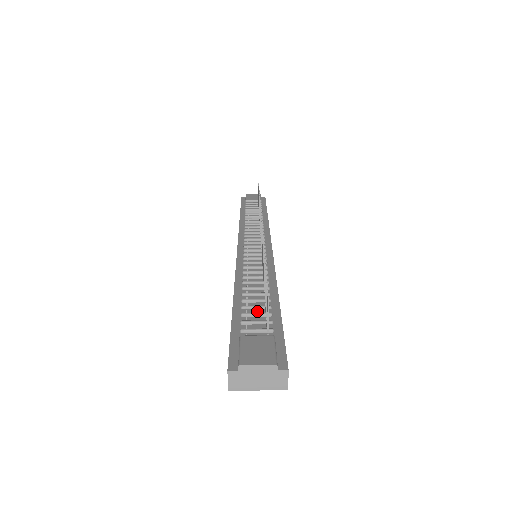
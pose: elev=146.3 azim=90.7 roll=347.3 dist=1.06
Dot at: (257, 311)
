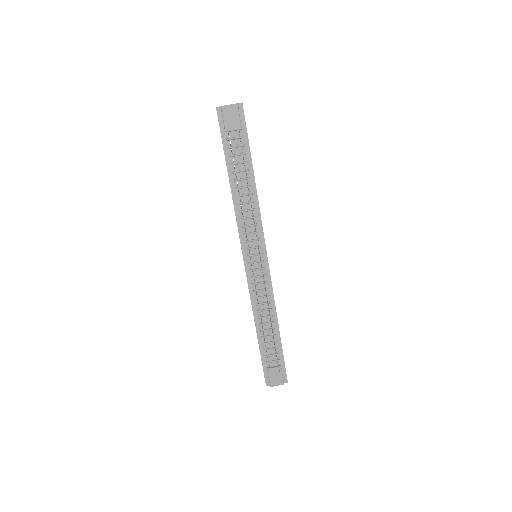
Dot at: (271, 345)
